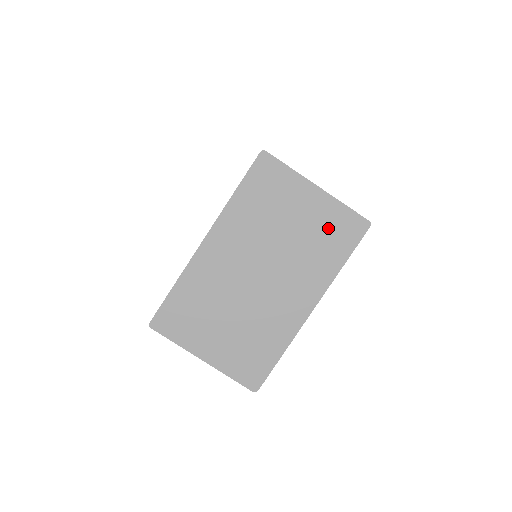
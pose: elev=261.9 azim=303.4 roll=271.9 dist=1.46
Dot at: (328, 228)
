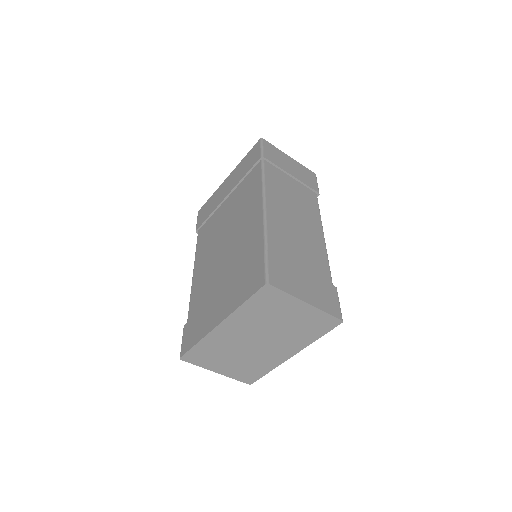
Dot at: (311, 323)
